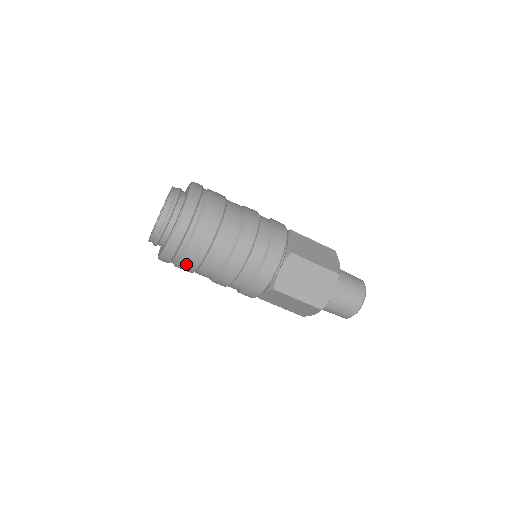
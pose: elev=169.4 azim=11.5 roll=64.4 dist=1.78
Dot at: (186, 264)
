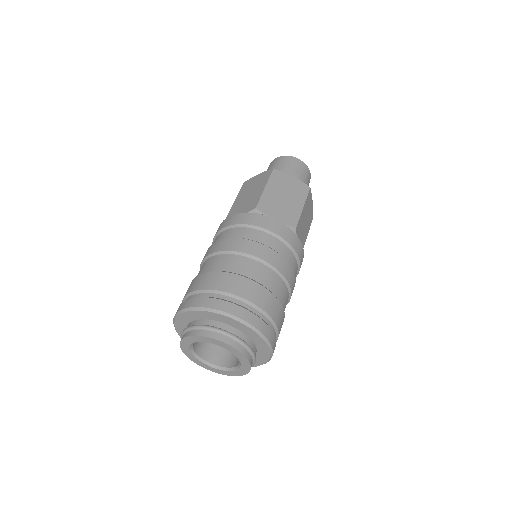
Dot at: occluded
